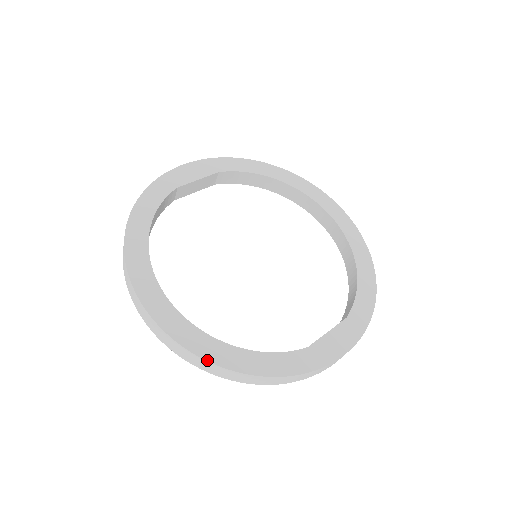
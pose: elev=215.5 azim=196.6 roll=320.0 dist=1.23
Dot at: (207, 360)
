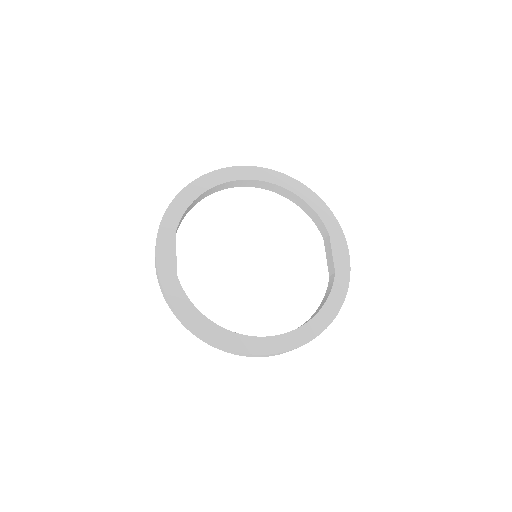
Dot at: (315, 337)
